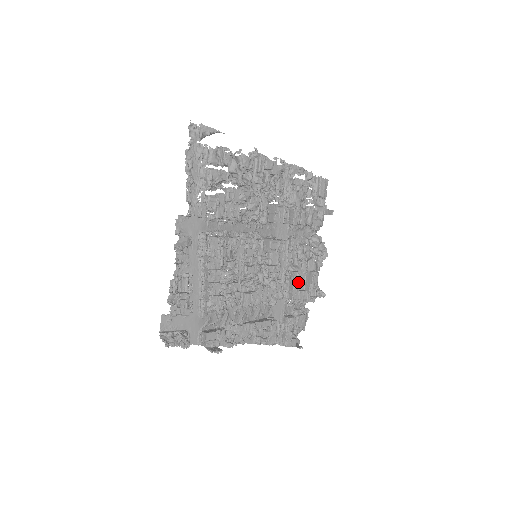
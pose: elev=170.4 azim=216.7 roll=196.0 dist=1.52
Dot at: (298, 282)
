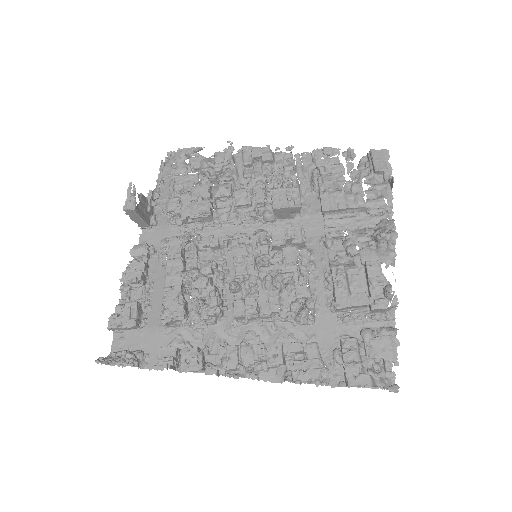
Dot at: (339, 280)
